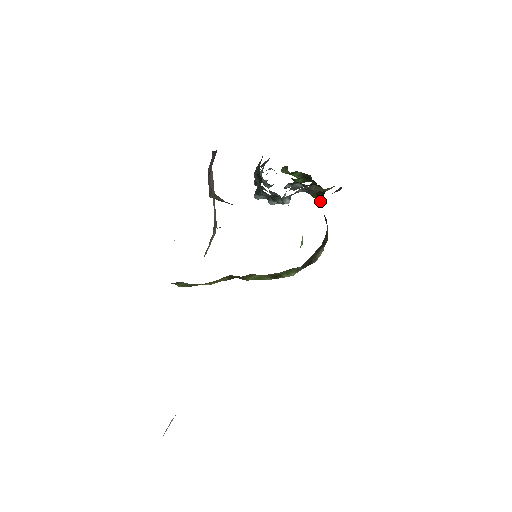
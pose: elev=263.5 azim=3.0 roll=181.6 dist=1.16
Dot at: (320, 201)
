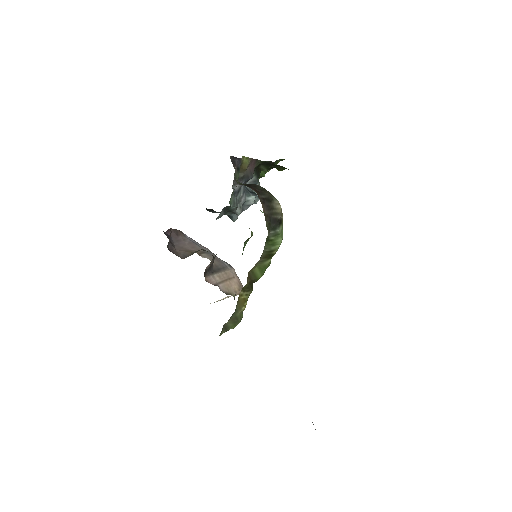
Dot at: occluded
